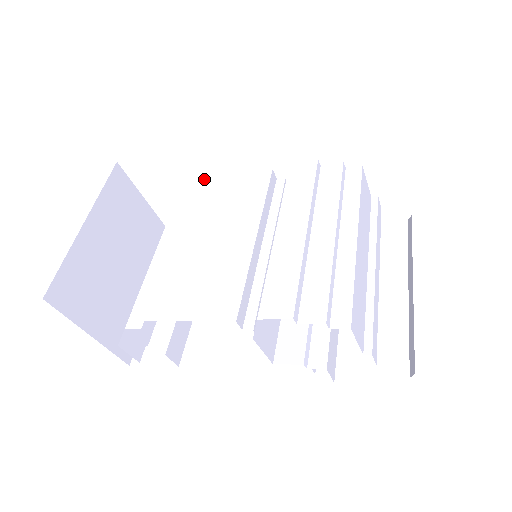
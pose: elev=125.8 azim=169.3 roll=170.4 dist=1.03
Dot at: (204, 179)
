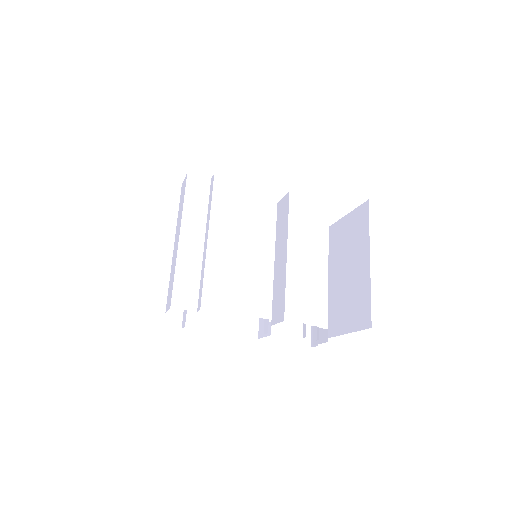
Dot at: (221, 177)
